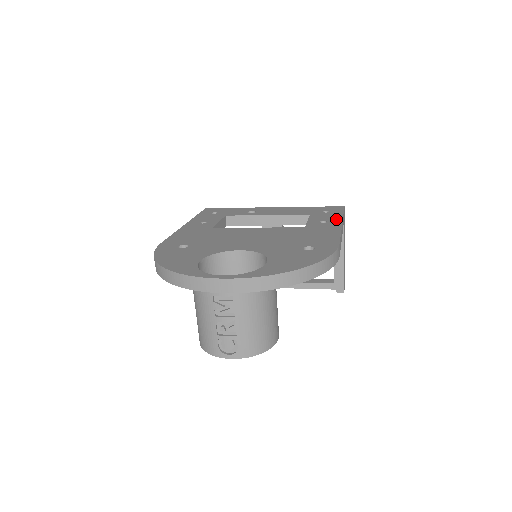
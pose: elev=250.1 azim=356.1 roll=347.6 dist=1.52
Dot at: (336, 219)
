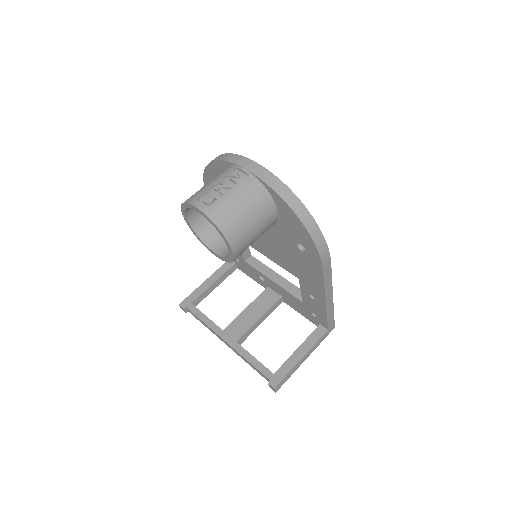
Dot at: occluded
